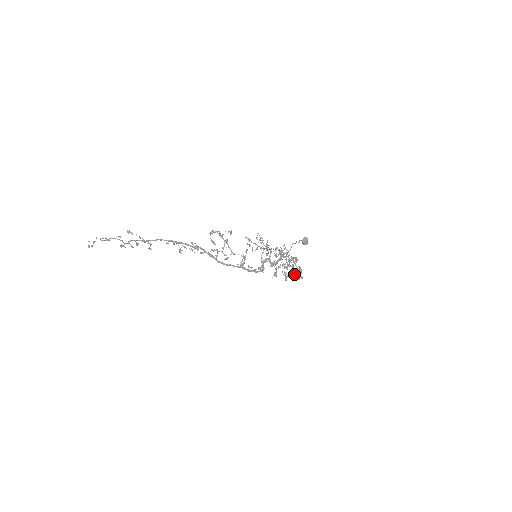
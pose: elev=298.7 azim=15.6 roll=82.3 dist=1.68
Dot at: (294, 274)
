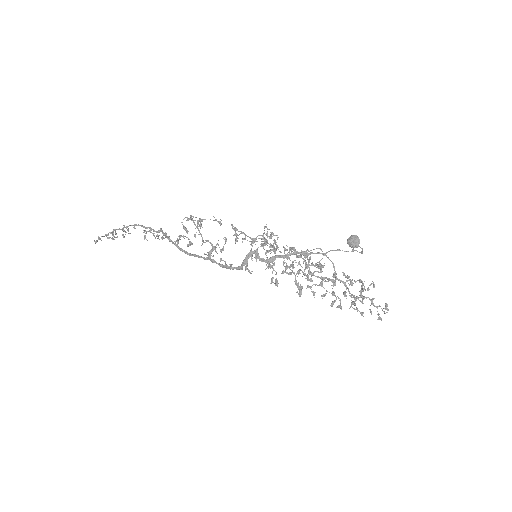
Dot at: (339, 298)
